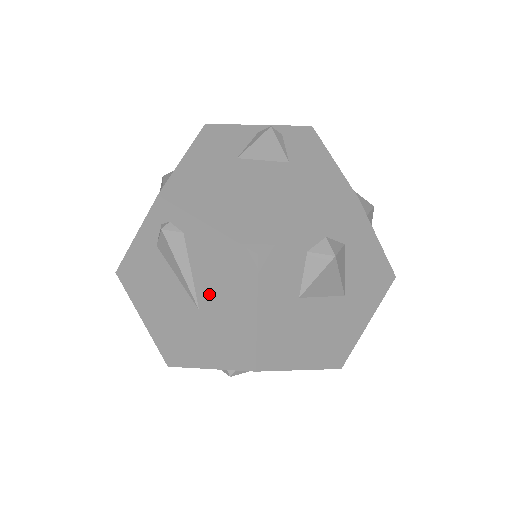
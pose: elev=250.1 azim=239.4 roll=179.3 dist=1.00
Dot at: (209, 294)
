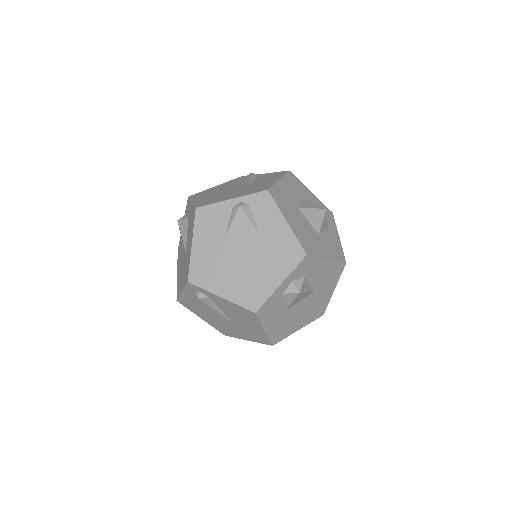
Dot at: (235, 319)
